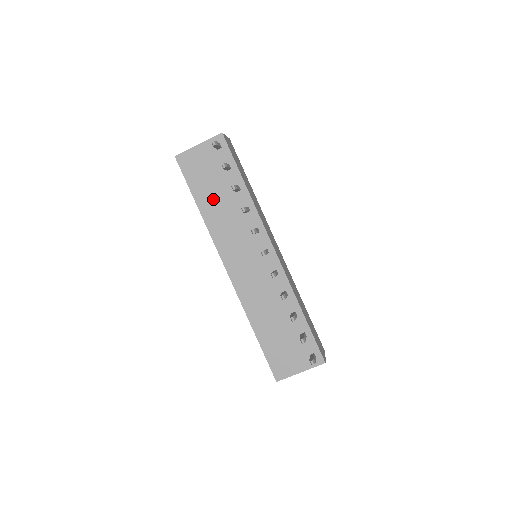
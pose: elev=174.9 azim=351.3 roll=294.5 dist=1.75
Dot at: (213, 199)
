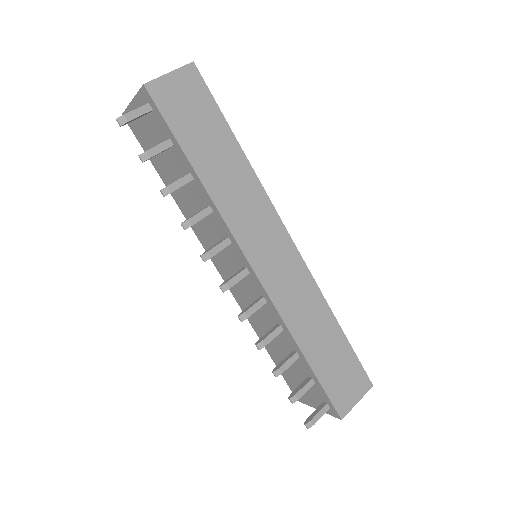
Dot at: occluded
